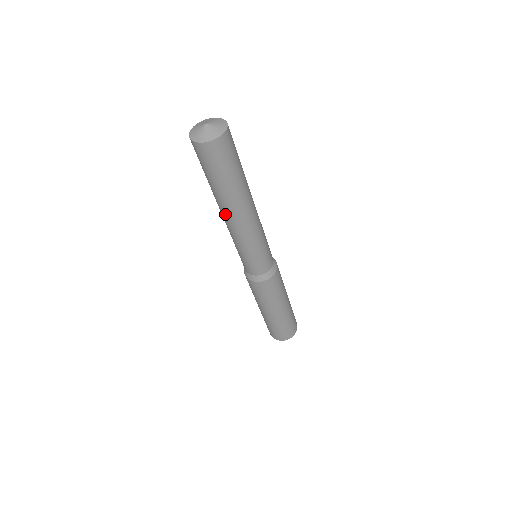
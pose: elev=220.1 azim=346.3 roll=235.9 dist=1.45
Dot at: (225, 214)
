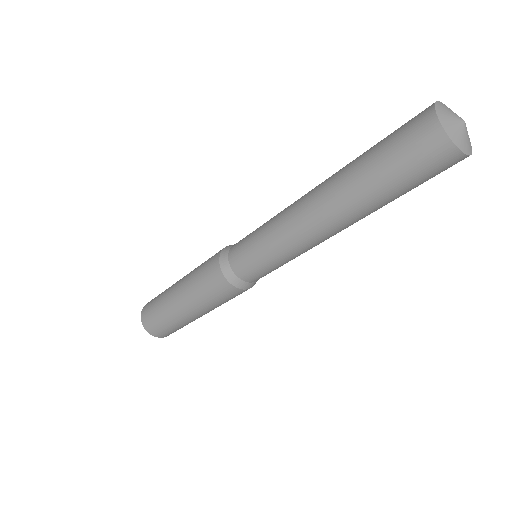
Dot at: (318, 199)
